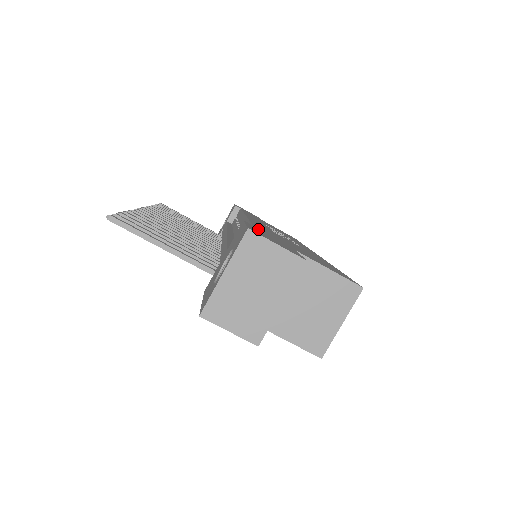
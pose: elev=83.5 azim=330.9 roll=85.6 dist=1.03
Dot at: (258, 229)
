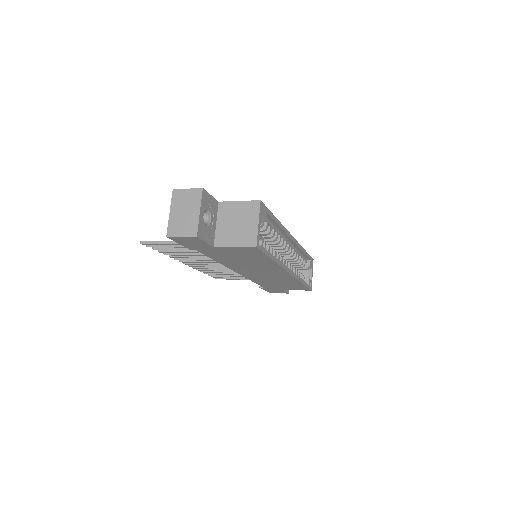
Dot at: occluded
